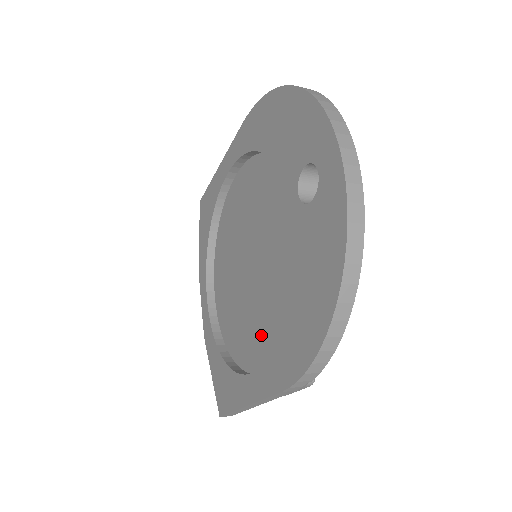
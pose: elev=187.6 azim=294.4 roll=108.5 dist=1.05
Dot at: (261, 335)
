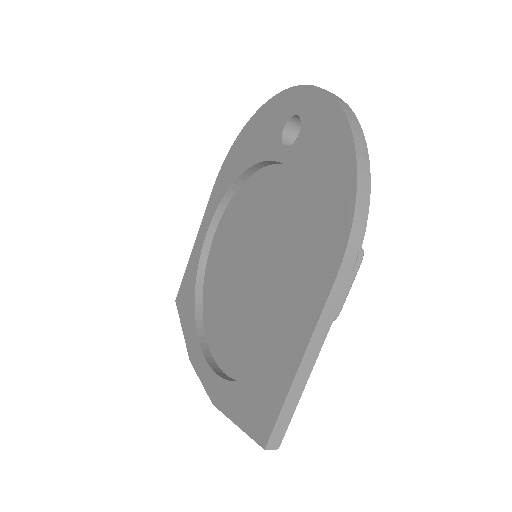
Dot at: (287, 298)
